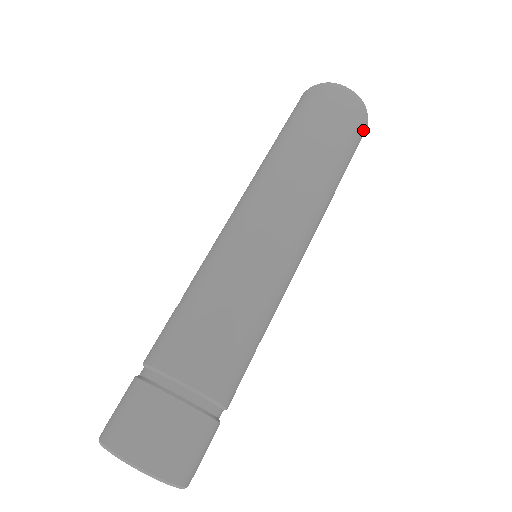
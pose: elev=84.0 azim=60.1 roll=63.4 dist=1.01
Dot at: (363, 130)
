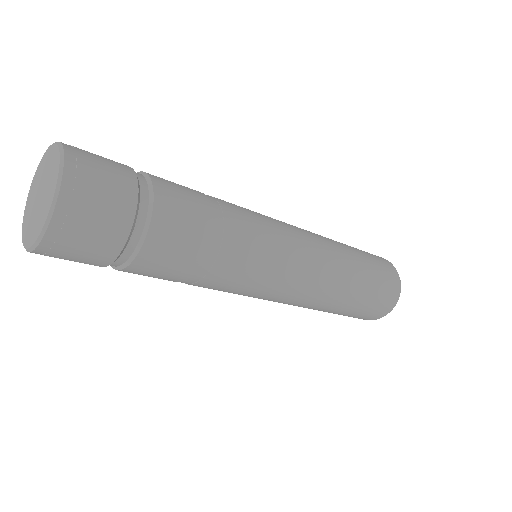
Dot at: (392, 293)
